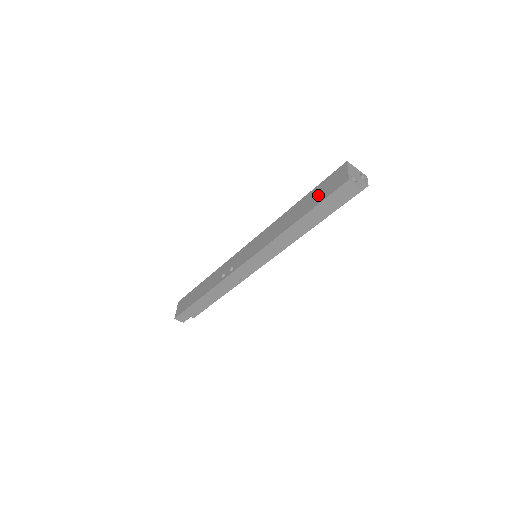
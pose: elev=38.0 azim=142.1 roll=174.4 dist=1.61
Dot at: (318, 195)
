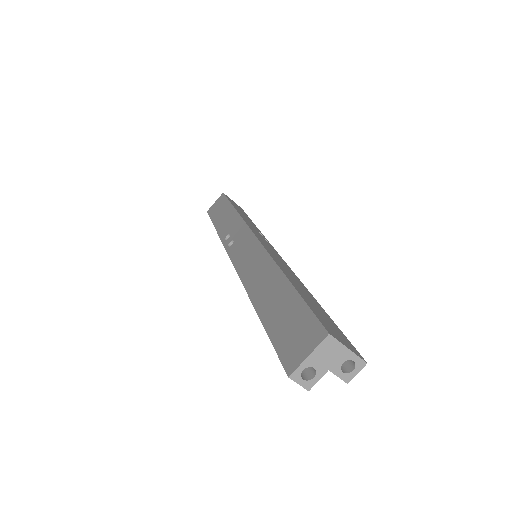
Dot at: (282, 318)
